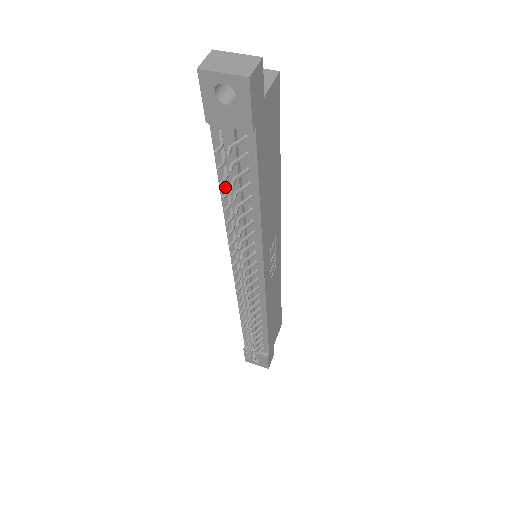
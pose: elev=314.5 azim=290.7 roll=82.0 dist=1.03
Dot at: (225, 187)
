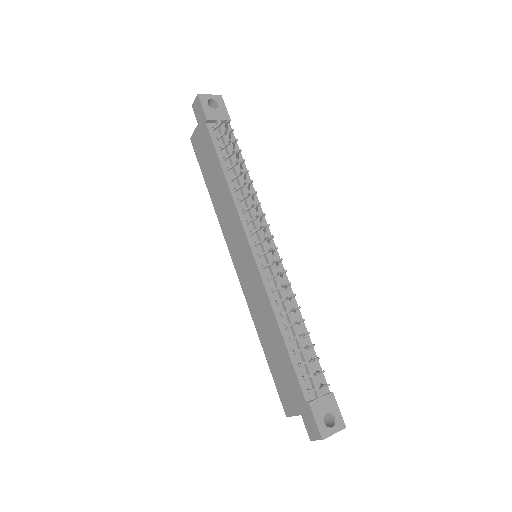
Dot at: (225, 166)
